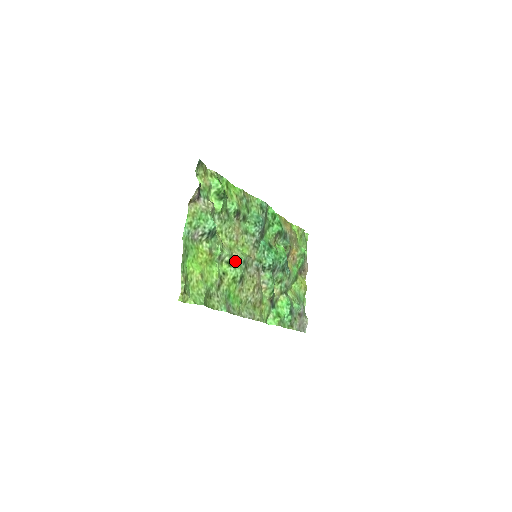
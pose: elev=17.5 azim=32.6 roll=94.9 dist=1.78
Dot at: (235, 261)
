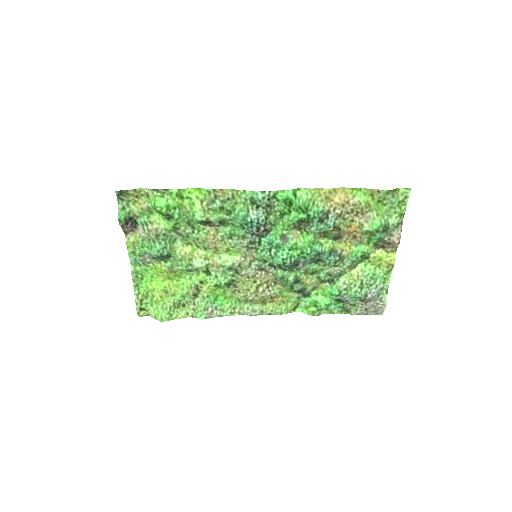
Dot at: (216, 269)
